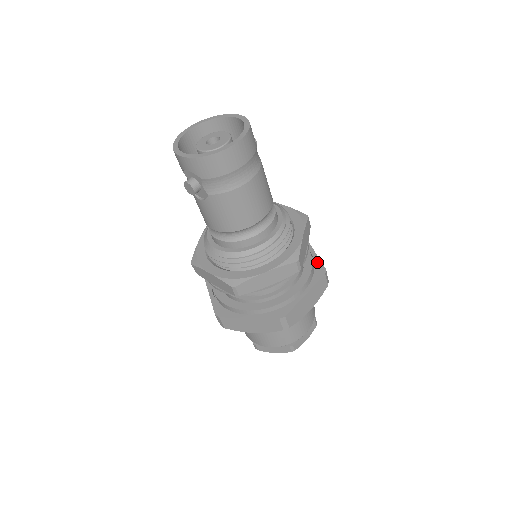
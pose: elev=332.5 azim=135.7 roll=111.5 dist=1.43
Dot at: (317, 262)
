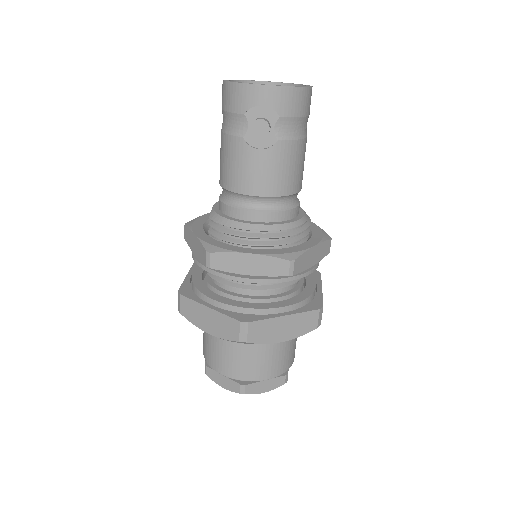
Dot at: occluded
